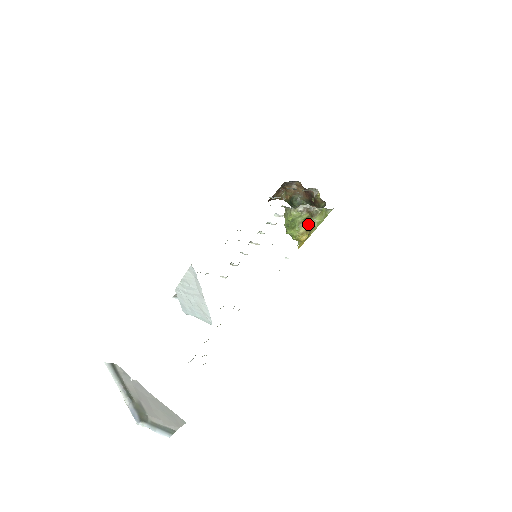
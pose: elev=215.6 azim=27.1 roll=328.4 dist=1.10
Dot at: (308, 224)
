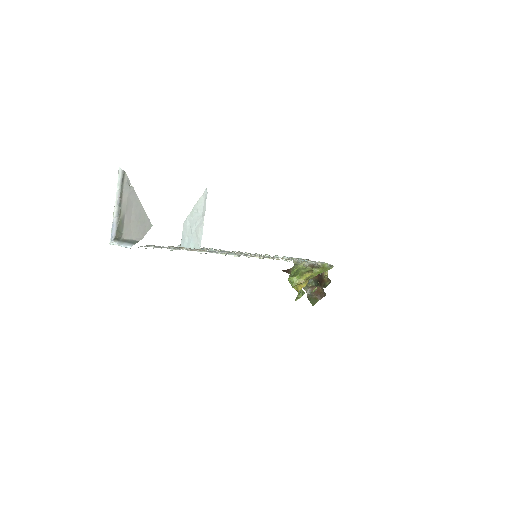
Dot at: (309, 275)
